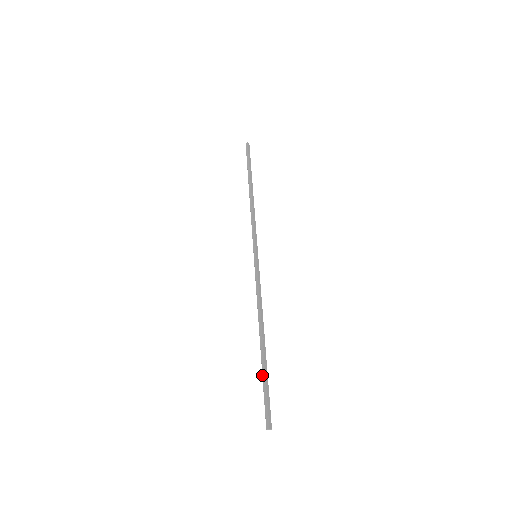
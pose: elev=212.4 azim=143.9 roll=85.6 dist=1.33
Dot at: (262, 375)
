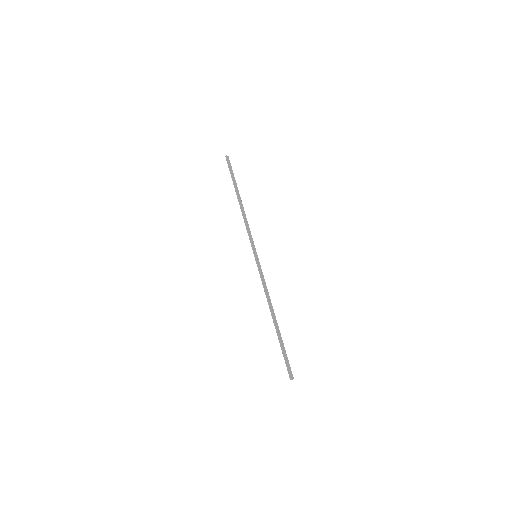
Dot at: (280, 345)
